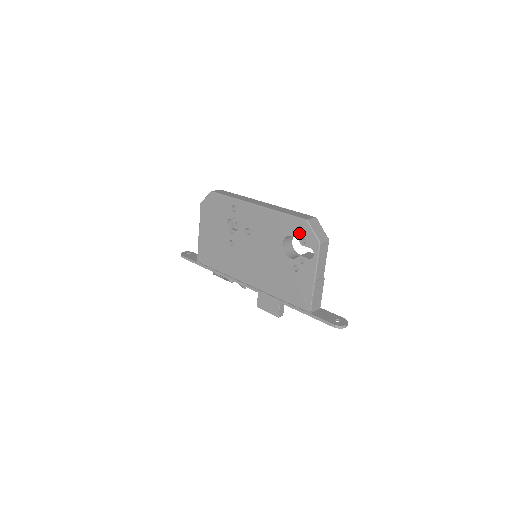
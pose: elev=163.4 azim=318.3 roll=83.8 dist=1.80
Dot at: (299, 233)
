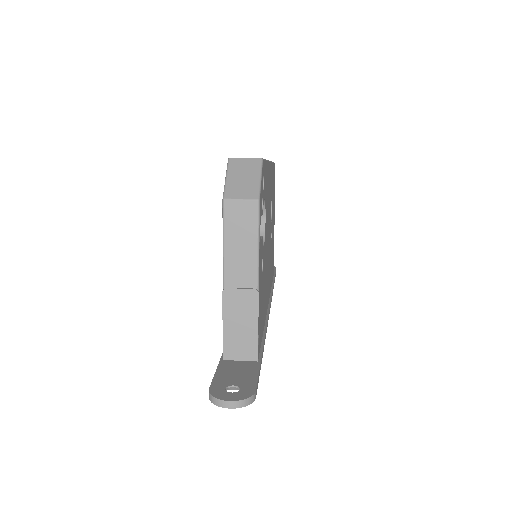
Dot at: occluded
